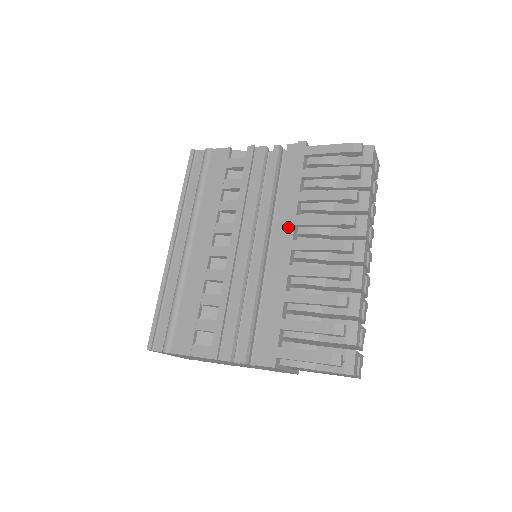
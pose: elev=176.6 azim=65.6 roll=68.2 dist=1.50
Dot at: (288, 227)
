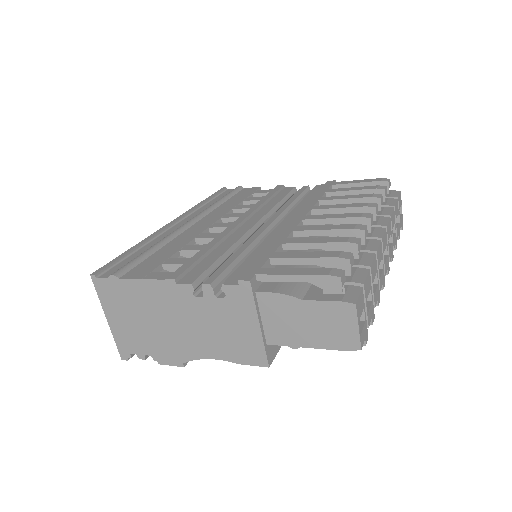
Dot at: (303, 211)
